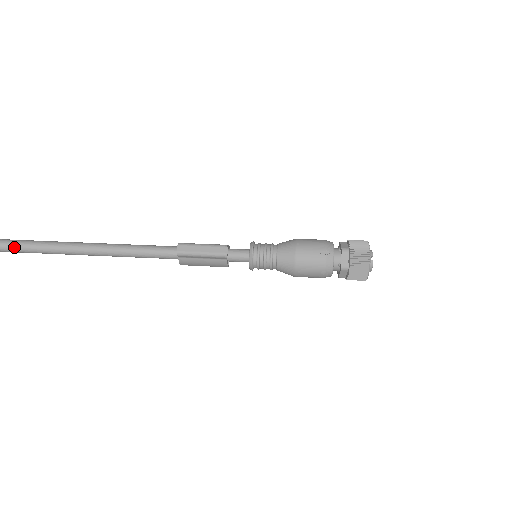
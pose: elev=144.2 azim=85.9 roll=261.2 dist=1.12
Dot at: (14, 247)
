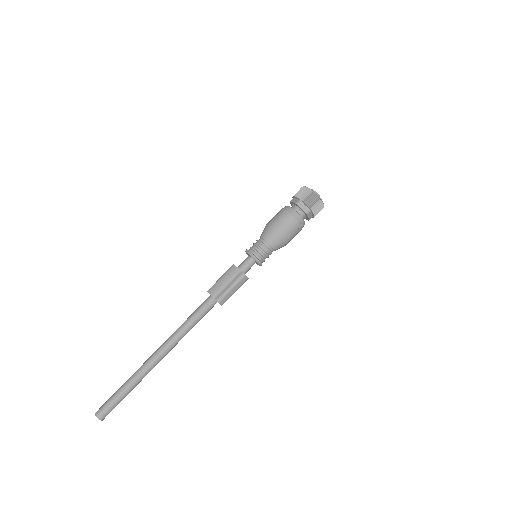
Dot at: occluded
